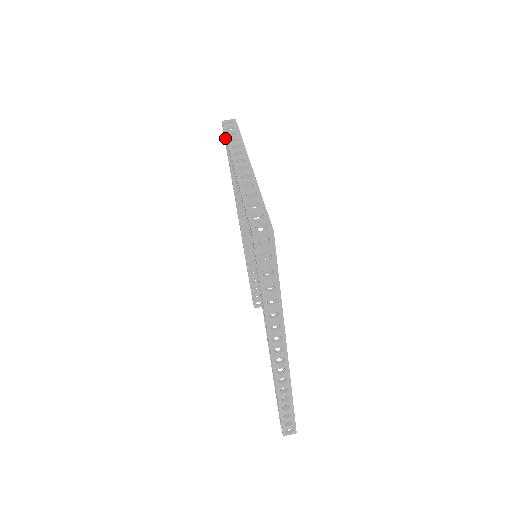
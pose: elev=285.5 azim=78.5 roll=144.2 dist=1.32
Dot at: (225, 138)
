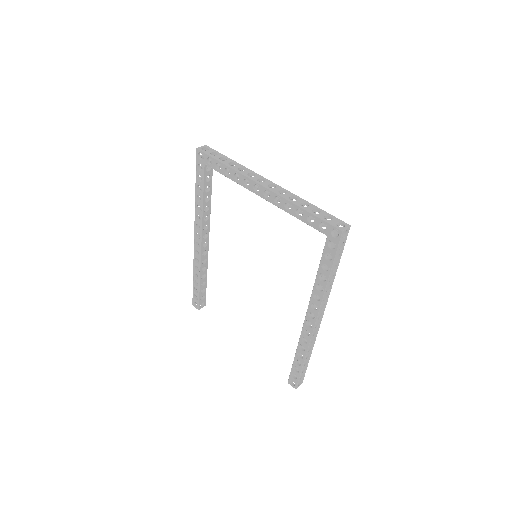
Dot at: (207, 163)
